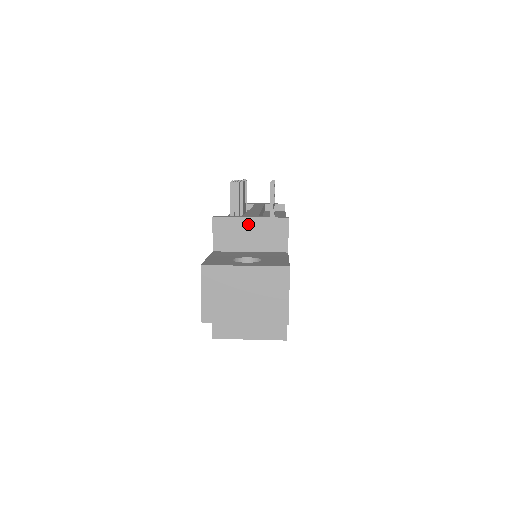
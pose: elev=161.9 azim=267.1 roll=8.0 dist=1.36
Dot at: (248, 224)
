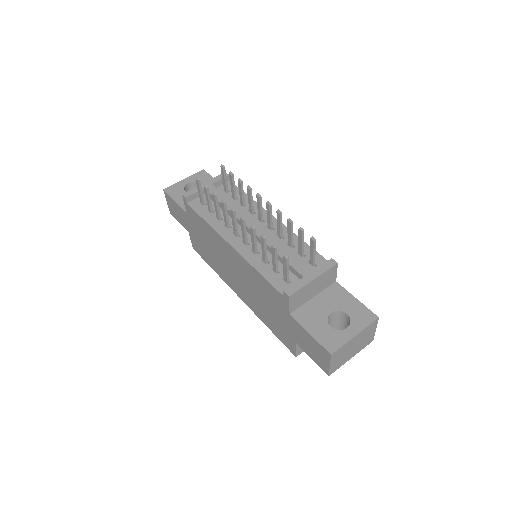
Dot at: (312, 284)
